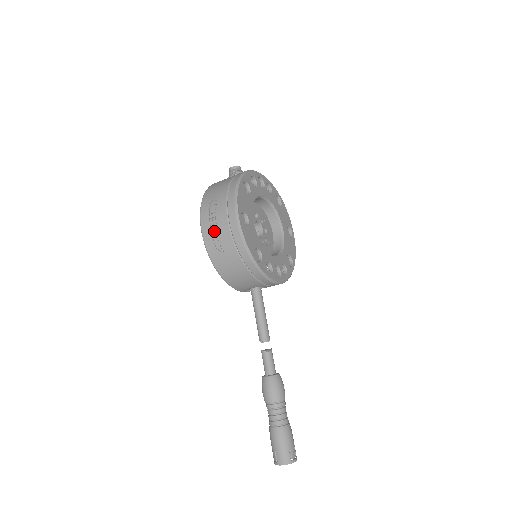
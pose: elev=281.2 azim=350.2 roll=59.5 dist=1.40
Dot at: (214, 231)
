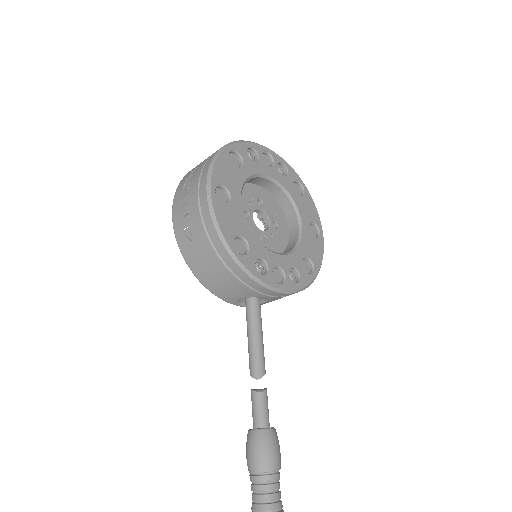
Dot at: (184, 213)
